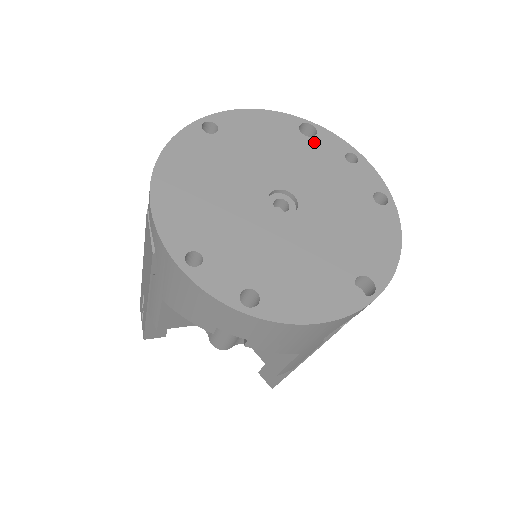
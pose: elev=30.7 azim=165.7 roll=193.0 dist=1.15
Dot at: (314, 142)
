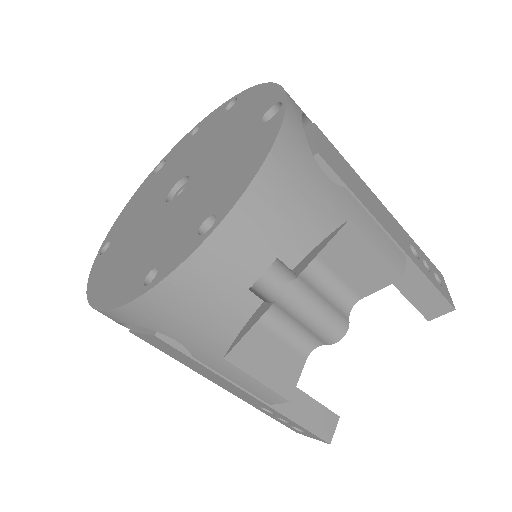
Dot at: (168, 162)
